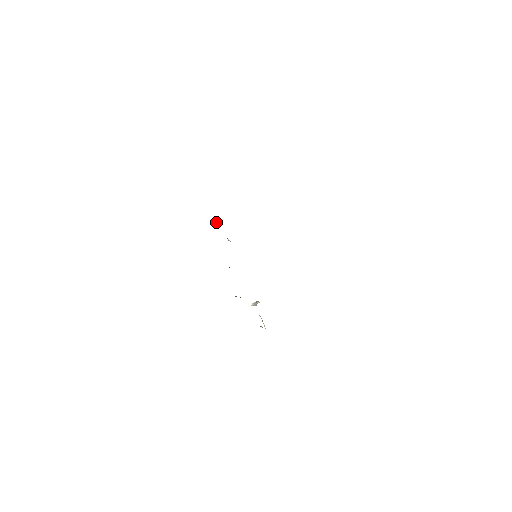
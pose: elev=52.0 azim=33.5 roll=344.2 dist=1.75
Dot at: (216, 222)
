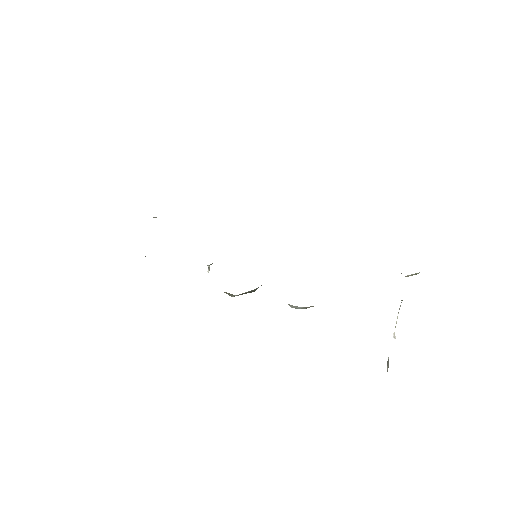
Dot at: occluded
